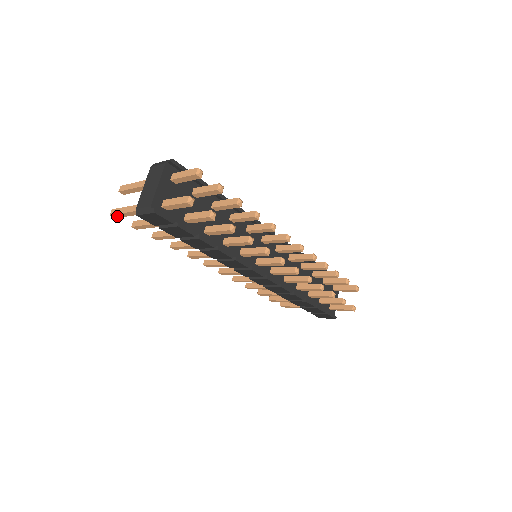
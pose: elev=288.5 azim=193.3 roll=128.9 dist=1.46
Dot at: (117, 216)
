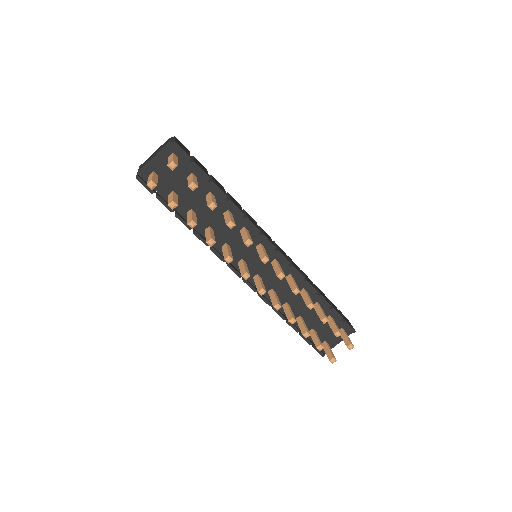
Dot at: occluded
